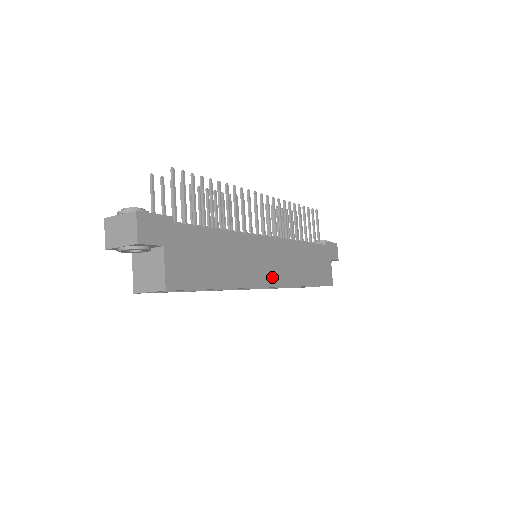
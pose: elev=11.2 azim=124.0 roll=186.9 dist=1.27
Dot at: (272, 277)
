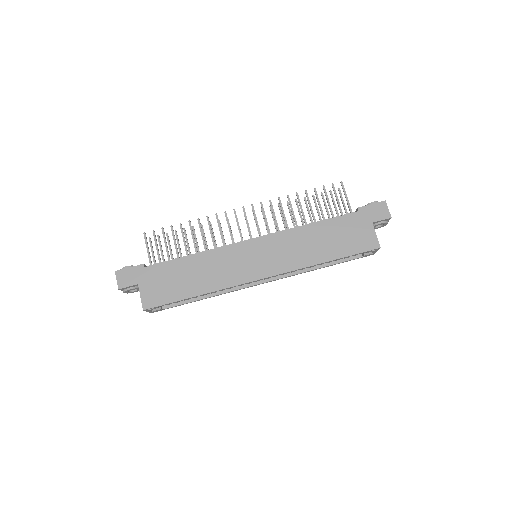
Dot at: (261, 271)
